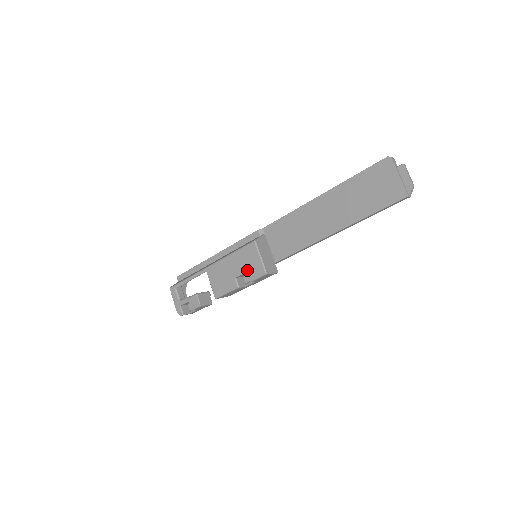
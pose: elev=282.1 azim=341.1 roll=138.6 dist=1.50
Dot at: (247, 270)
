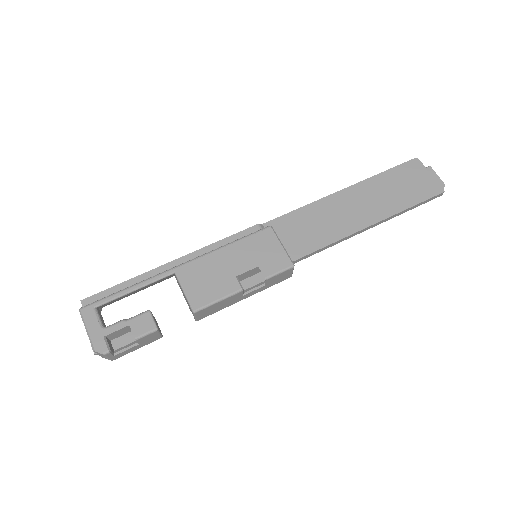
Dot at: (260, 263)
